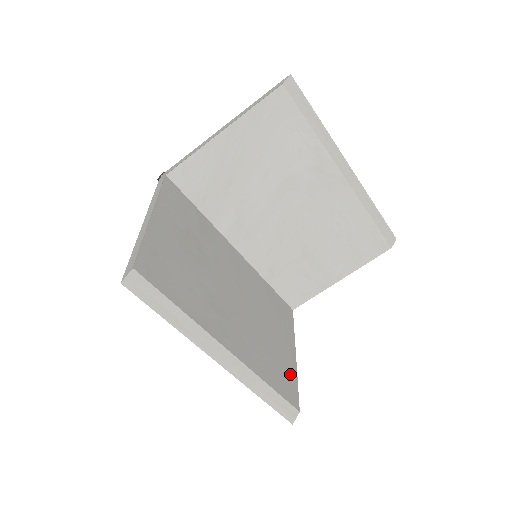
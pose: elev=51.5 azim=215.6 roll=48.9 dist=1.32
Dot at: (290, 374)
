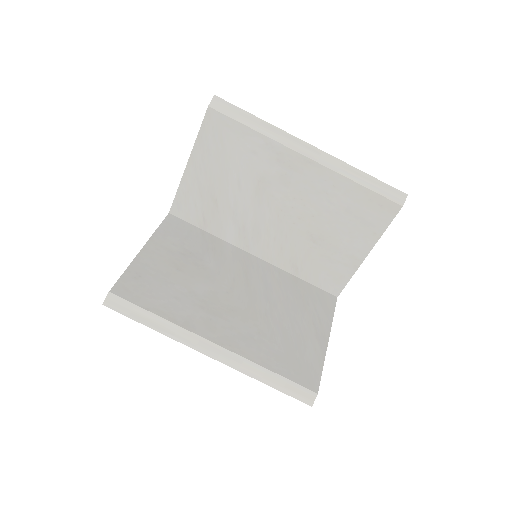
Dot at: (311, 359)
